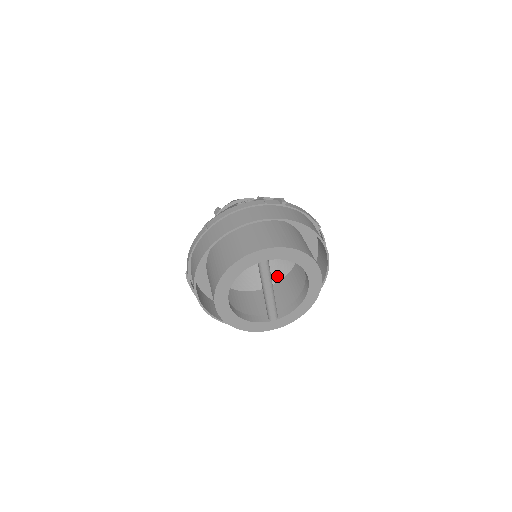
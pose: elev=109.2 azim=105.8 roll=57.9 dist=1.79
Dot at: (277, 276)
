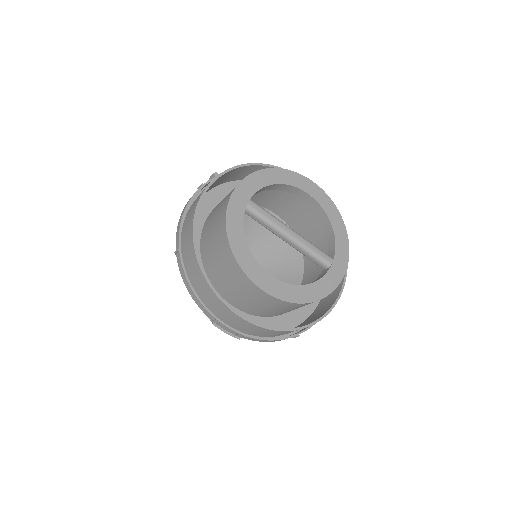
Dot at: (300, 273)
